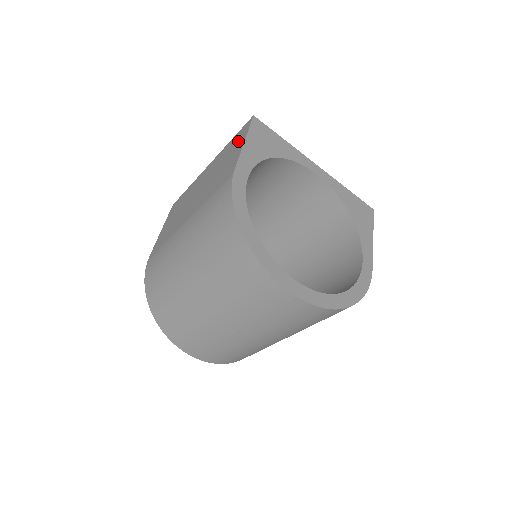
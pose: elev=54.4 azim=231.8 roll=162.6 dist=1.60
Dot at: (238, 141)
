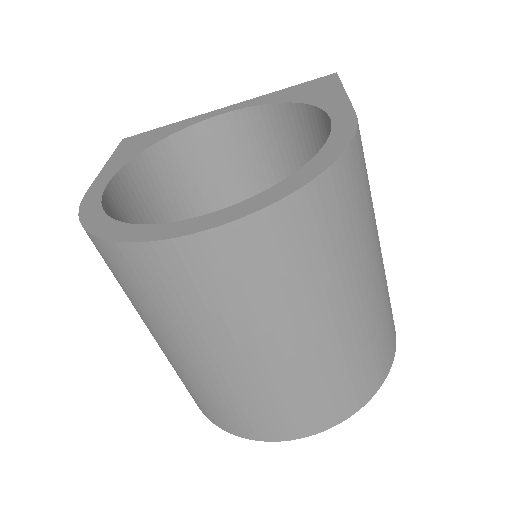
Dot at: occluded
